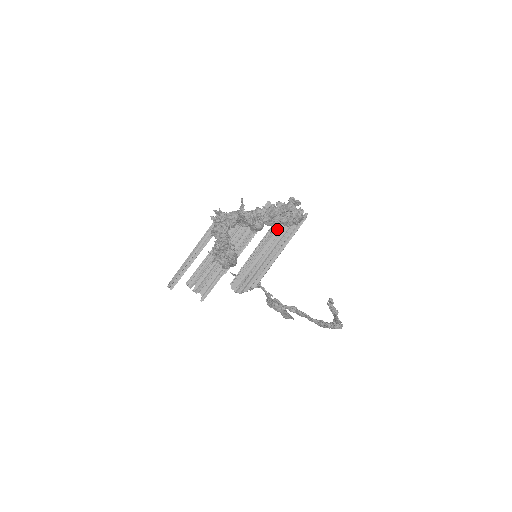
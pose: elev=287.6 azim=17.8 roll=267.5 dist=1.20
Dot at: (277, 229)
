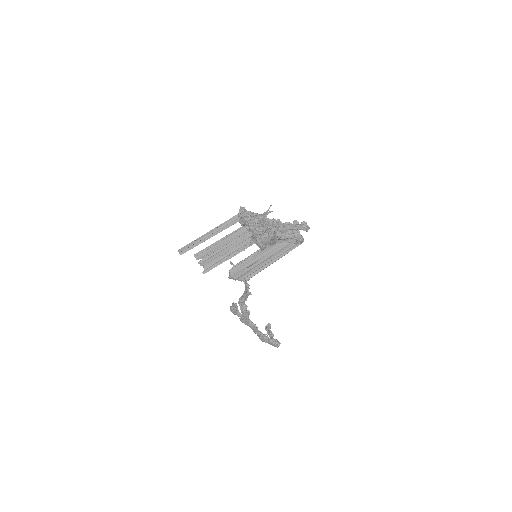
Dot at: occluded
